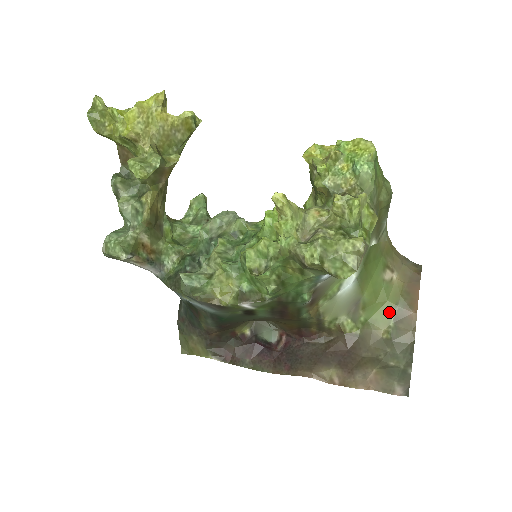
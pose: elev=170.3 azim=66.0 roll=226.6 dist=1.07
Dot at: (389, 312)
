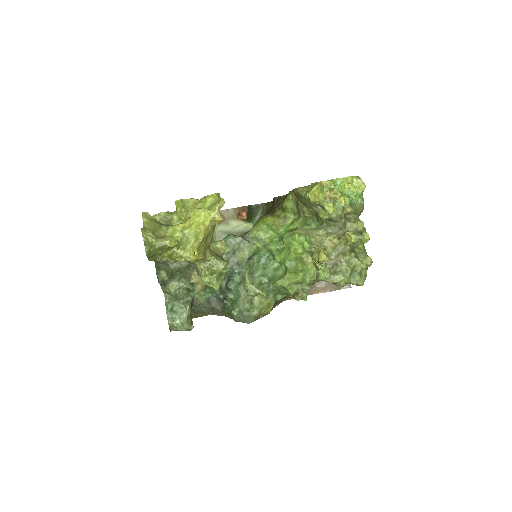
Dot at: occluded
